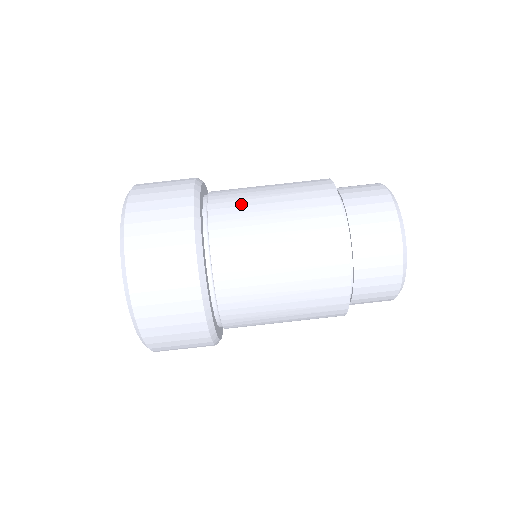
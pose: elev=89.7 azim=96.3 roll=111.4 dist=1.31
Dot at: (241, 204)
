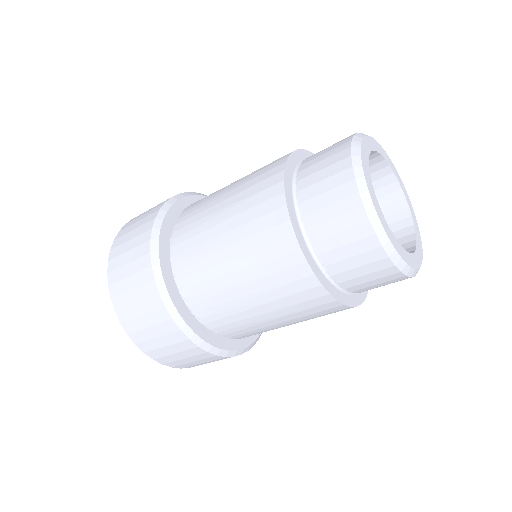
Dot at: (252, 330)
